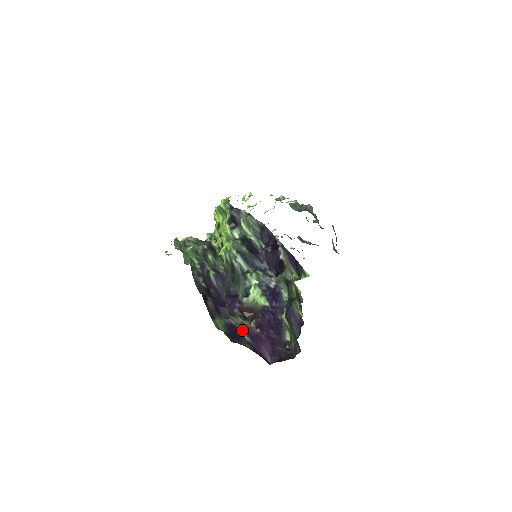
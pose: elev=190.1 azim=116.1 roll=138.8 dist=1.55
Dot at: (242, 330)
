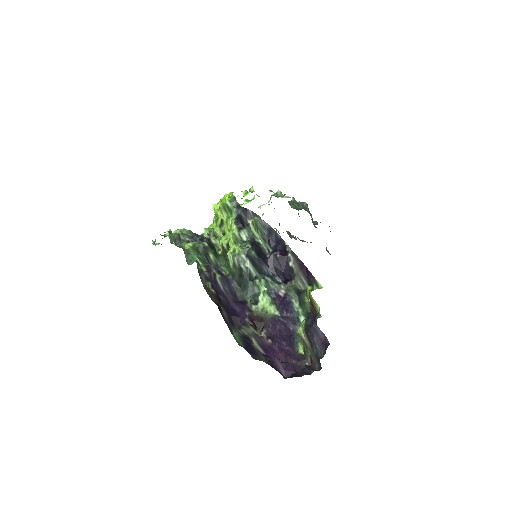
Dot at: (255, 341)
